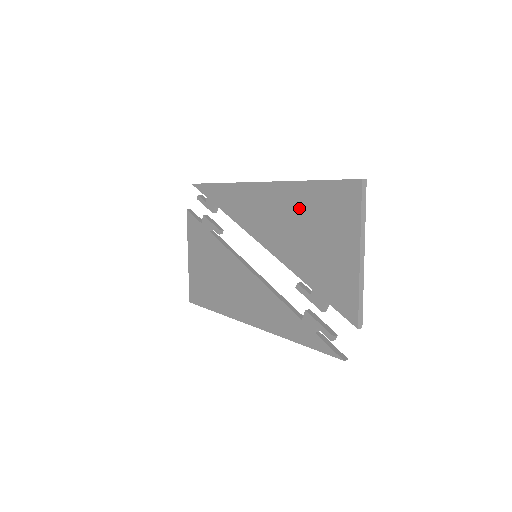
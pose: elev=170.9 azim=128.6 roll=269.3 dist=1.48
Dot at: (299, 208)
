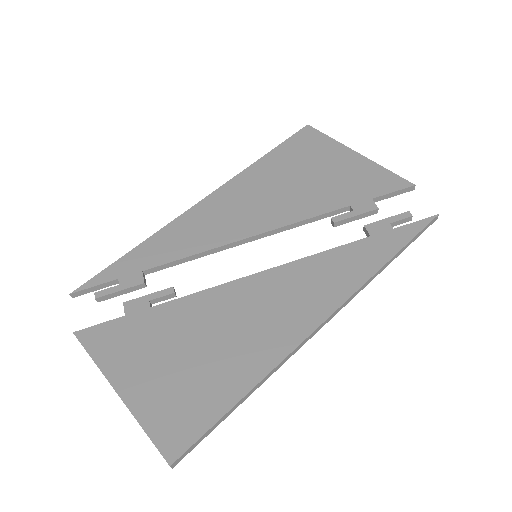
Dot at: (272, 175)
